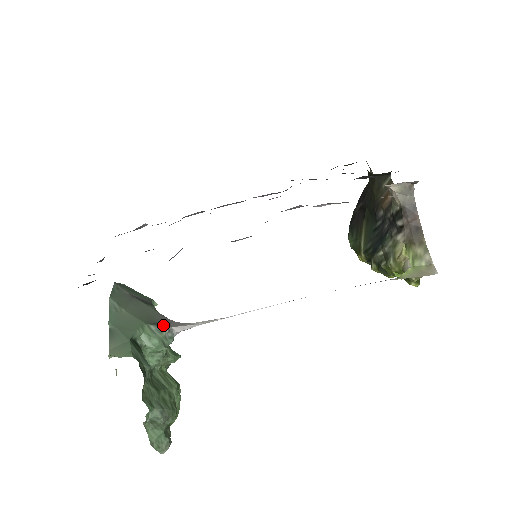
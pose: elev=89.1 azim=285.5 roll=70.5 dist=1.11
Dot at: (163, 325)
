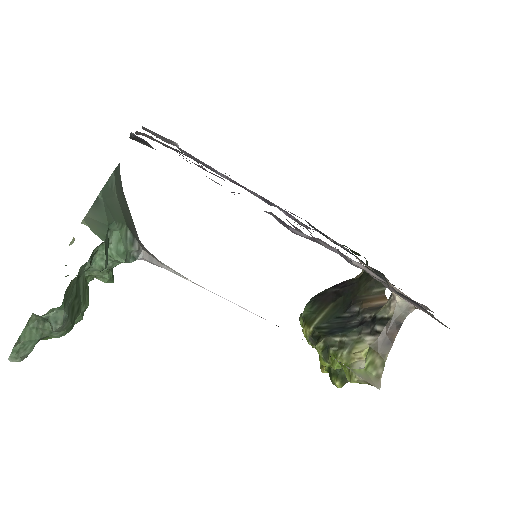
Dot at: (137, 240)
